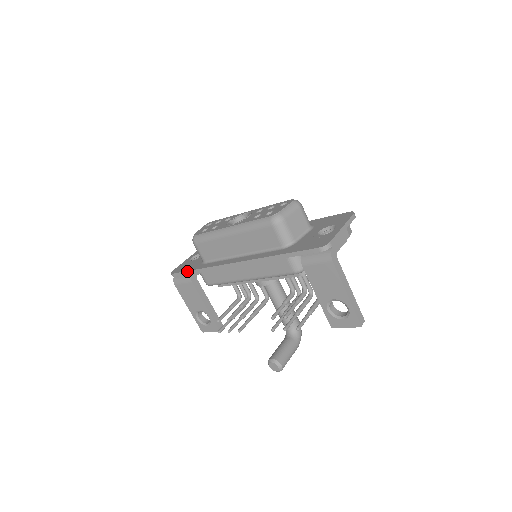
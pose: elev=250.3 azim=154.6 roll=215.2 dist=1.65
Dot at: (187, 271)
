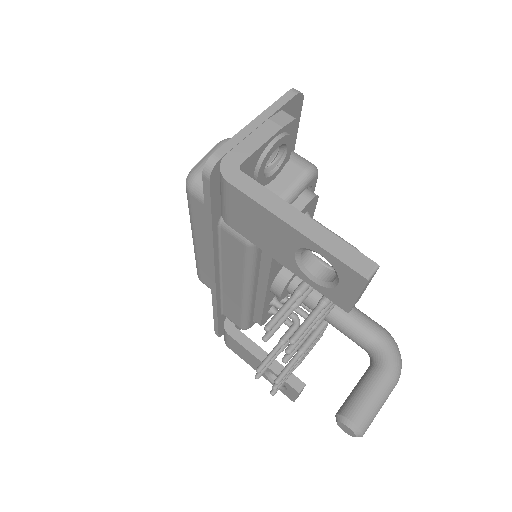
Dot at: (214, 321)
